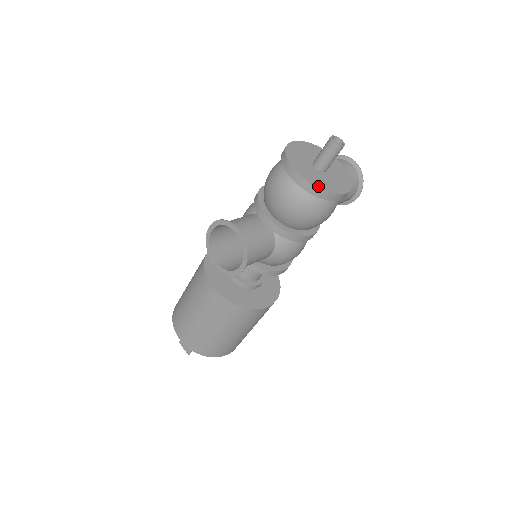
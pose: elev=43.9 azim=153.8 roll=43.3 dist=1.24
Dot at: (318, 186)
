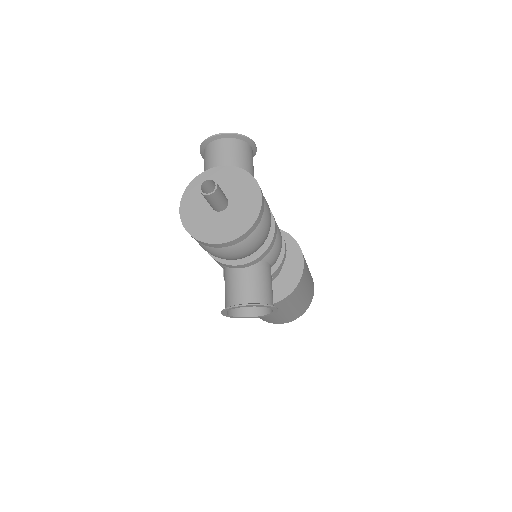
Dot at: (244, 229)
